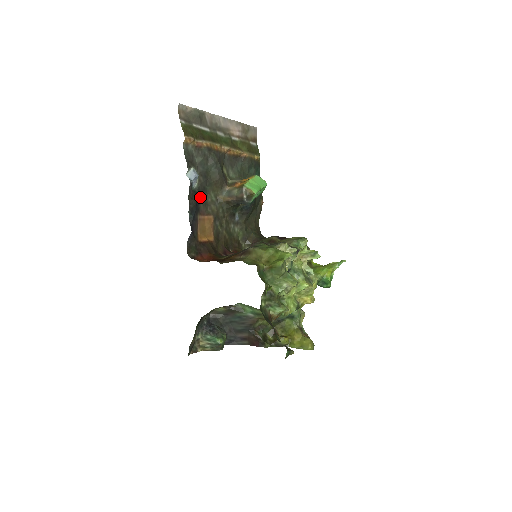
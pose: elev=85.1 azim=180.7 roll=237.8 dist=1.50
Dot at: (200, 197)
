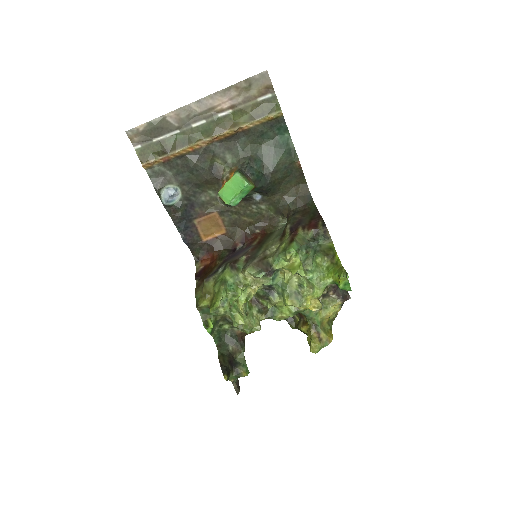
Dot at: (192, 203)
